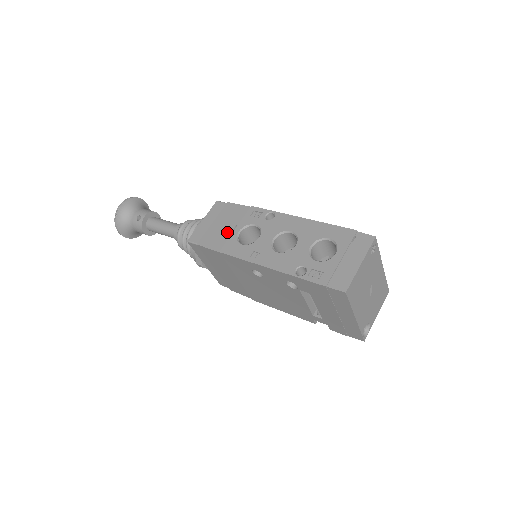
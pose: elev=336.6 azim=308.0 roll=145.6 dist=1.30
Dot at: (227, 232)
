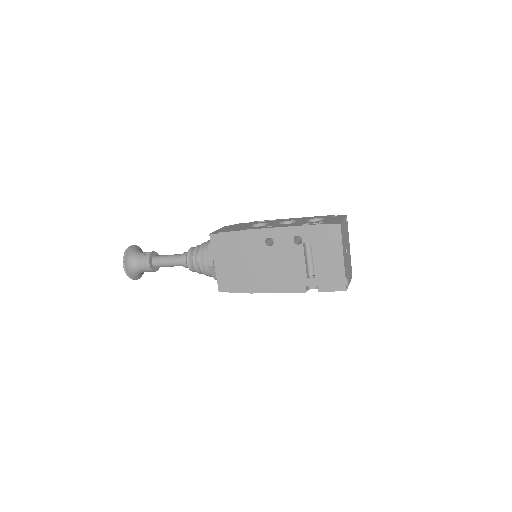
Dot at: (242, 227)
